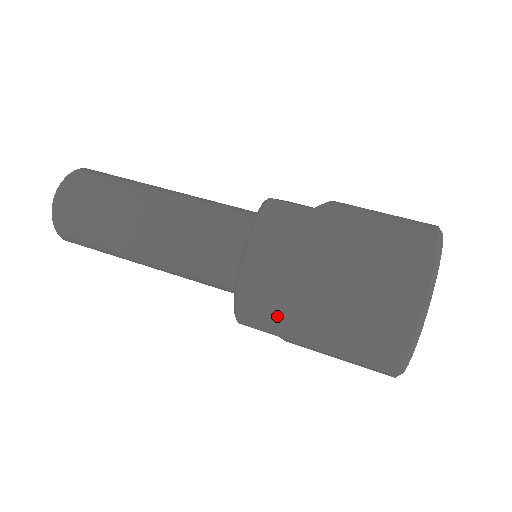
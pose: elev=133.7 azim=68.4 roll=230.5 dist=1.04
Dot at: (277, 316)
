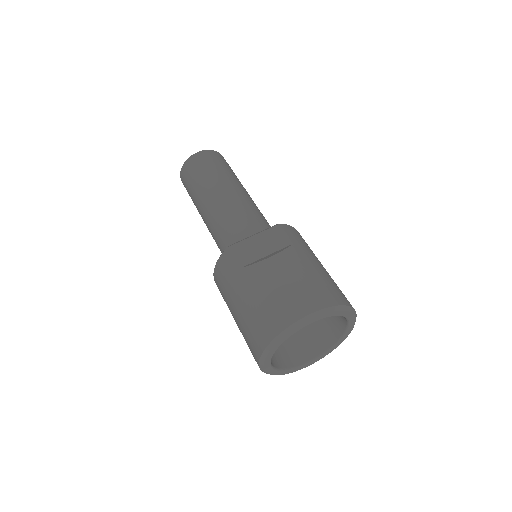
Dot at: occluded
